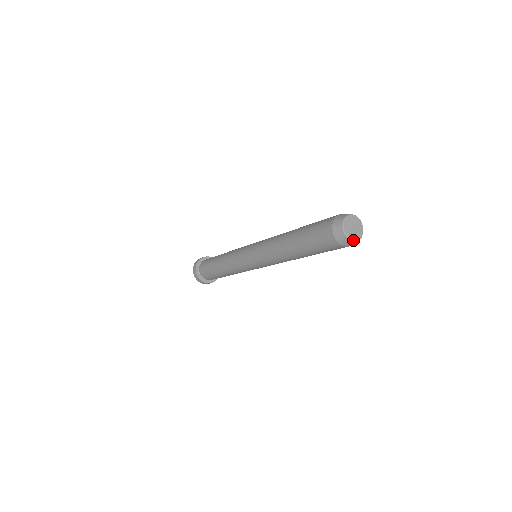
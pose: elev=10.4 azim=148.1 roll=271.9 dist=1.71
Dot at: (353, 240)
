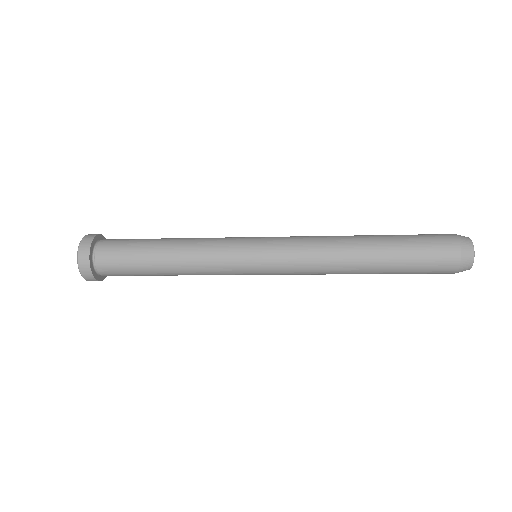
Dot at: occluded
